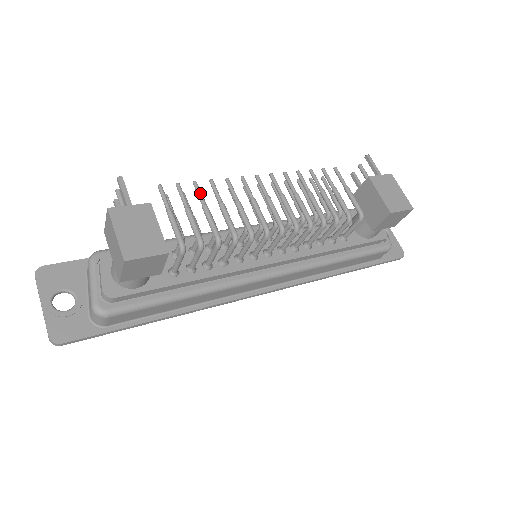
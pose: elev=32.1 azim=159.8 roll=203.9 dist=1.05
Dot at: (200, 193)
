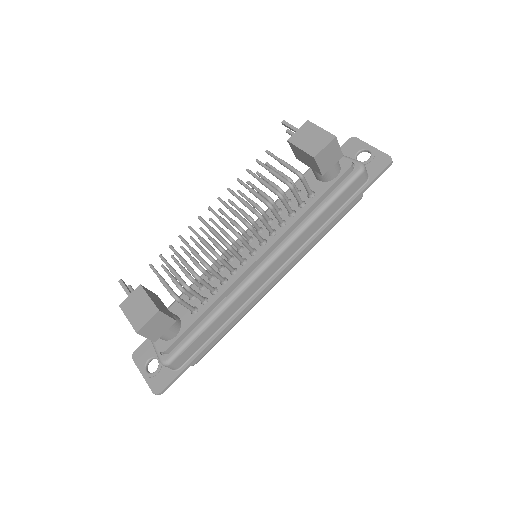
Dot at: (174, 251)
